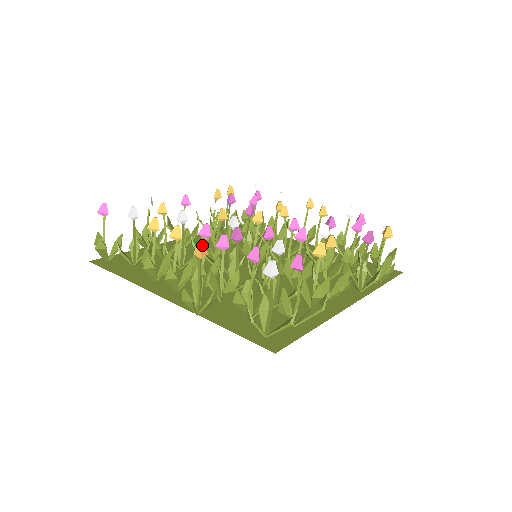
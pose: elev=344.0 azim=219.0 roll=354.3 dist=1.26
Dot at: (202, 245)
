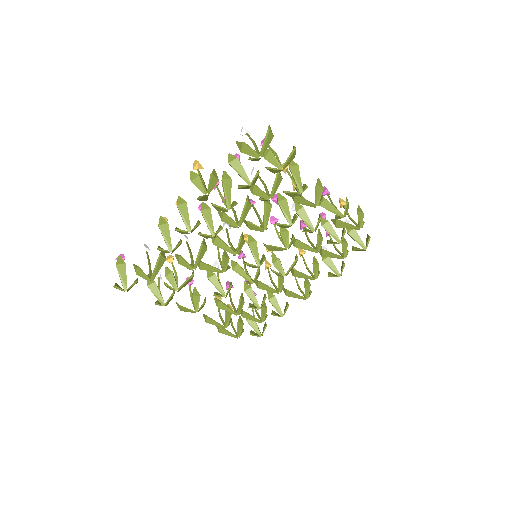
Dot at: occluded
